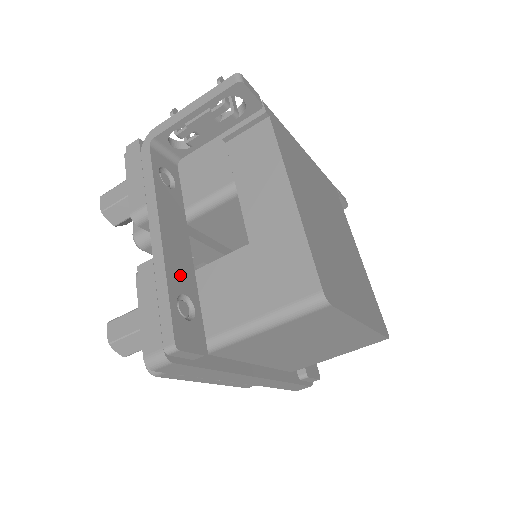
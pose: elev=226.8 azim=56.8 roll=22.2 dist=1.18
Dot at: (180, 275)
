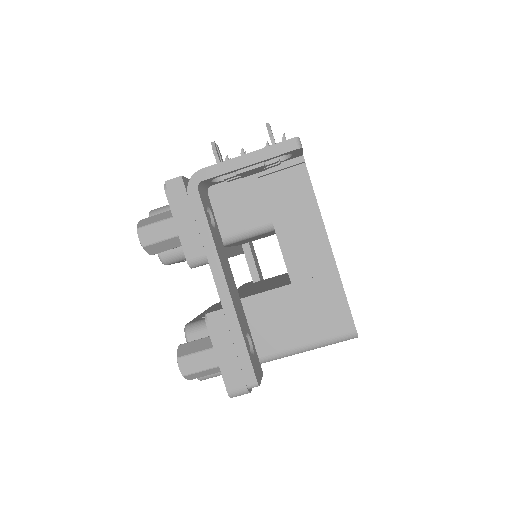
Dot at: (241, 317)
